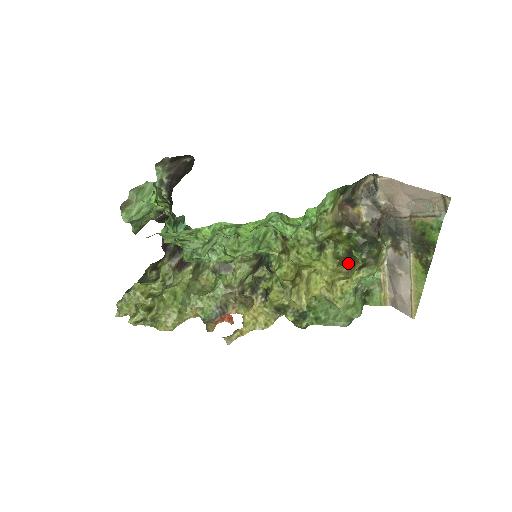
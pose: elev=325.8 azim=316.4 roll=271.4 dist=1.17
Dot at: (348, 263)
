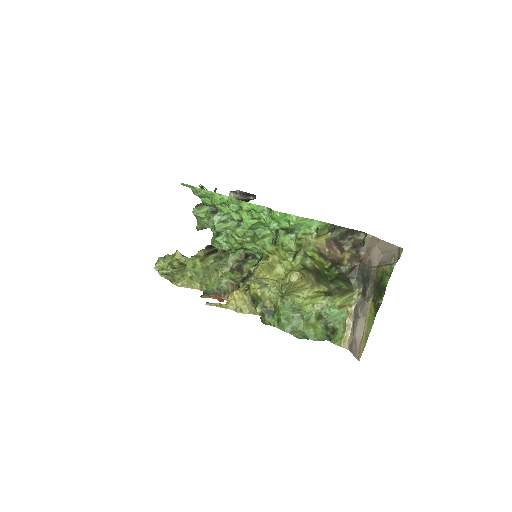
Dot at: (310, 272)
